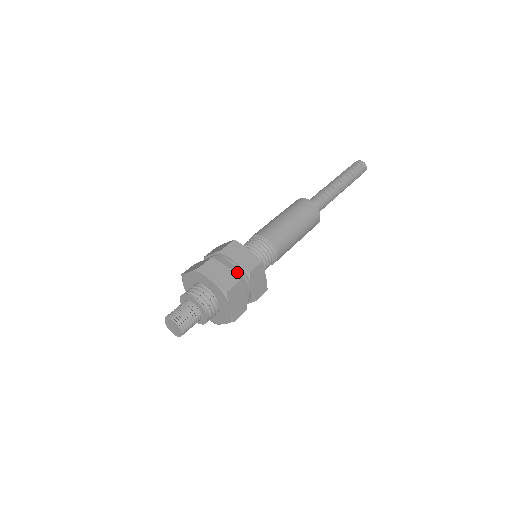
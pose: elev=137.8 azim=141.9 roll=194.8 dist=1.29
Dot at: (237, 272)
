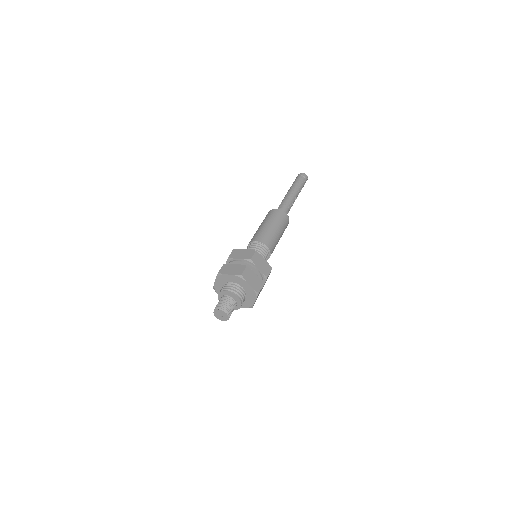
Dot at: (258, 276)
